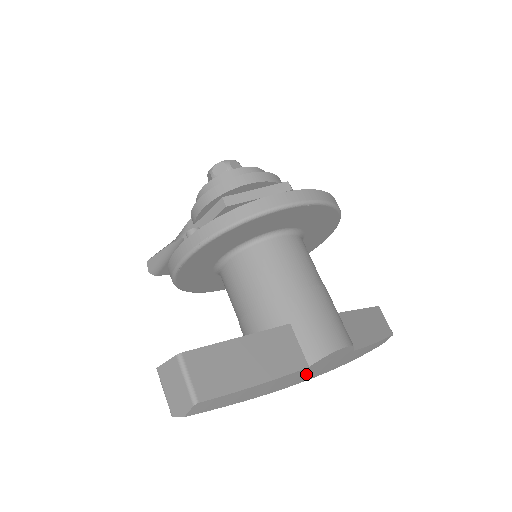
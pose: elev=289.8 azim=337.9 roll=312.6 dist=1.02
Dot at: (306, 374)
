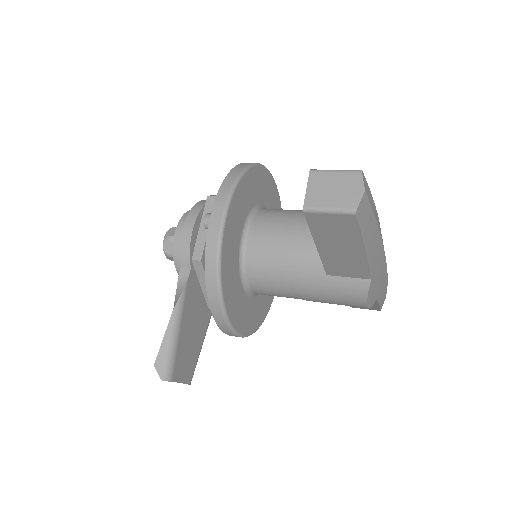
Dot at: occluded
